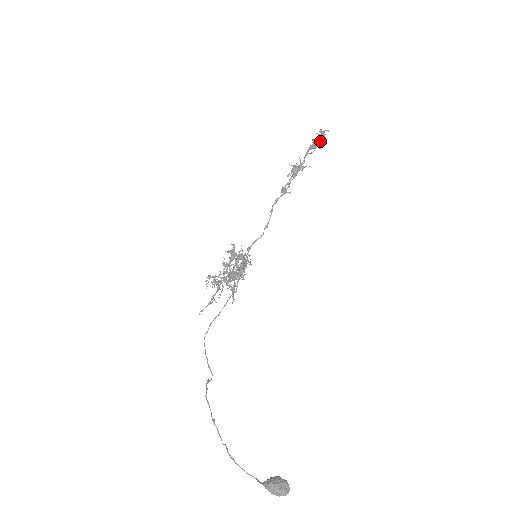
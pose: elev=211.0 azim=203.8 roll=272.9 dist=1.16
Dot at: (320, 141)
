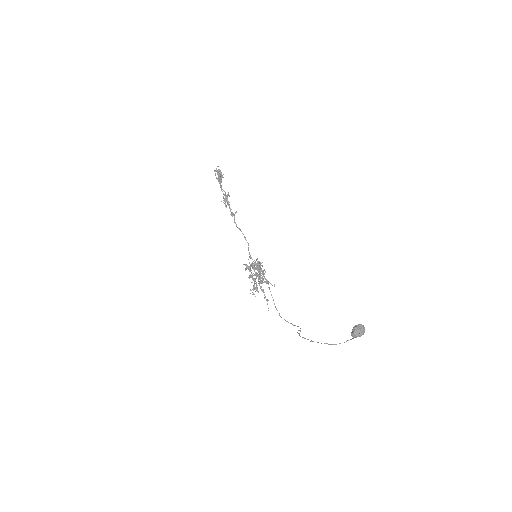
Dot at: (219, 176)
